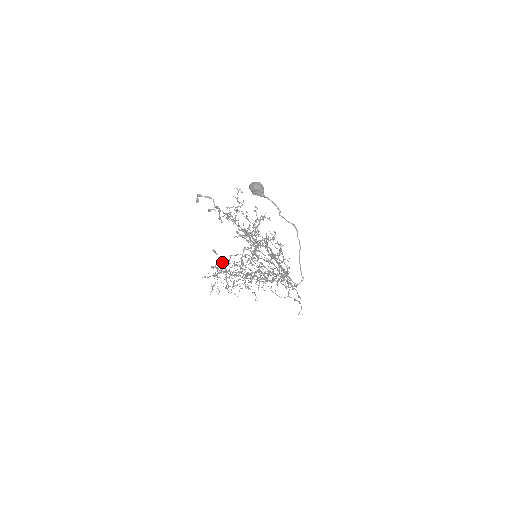
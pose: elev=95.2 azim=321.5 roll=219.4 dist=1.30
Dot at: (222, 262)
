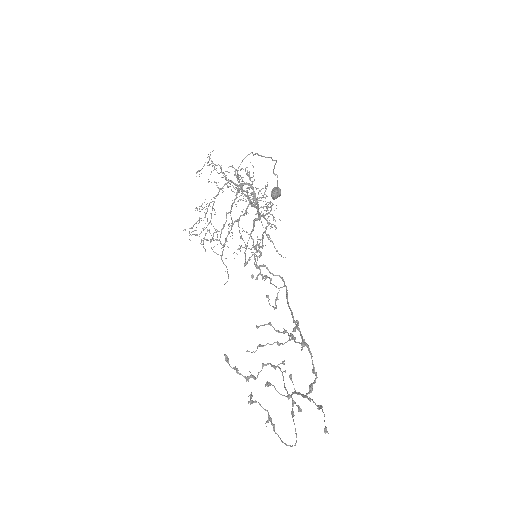
Dot at: (250, 401)
